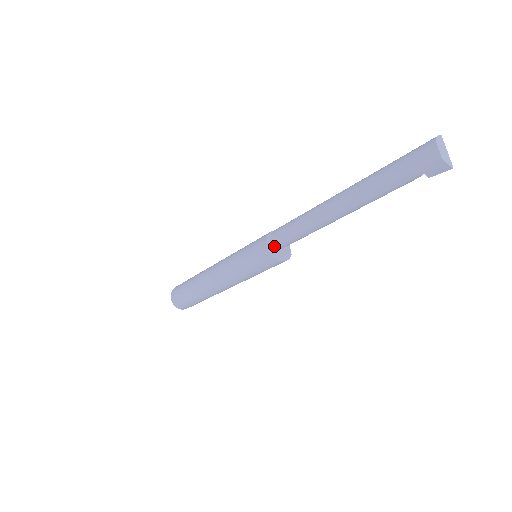
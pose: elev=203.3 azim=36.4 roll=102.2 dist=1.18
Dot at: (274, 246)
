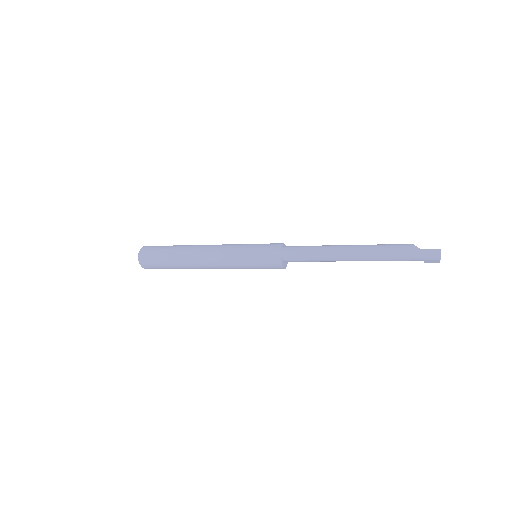
Dot at: (284, 261)
